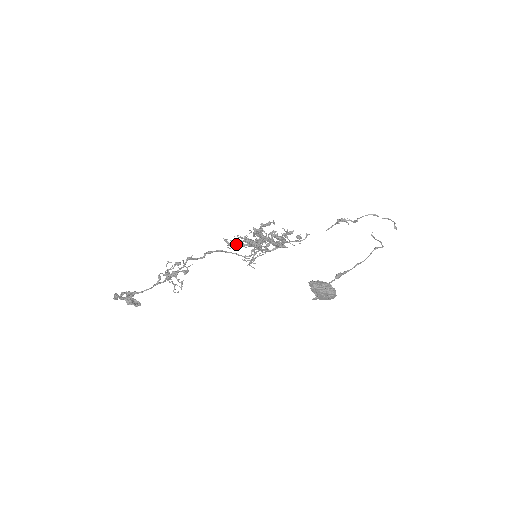
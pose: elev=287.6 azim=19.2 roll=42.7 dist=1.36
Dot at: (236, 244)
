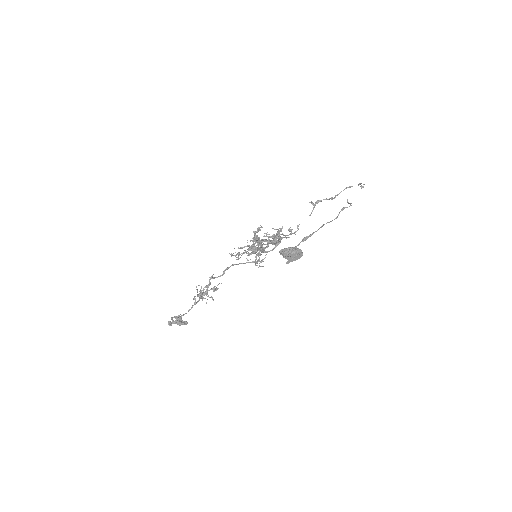
Dot at: (240, 254)
